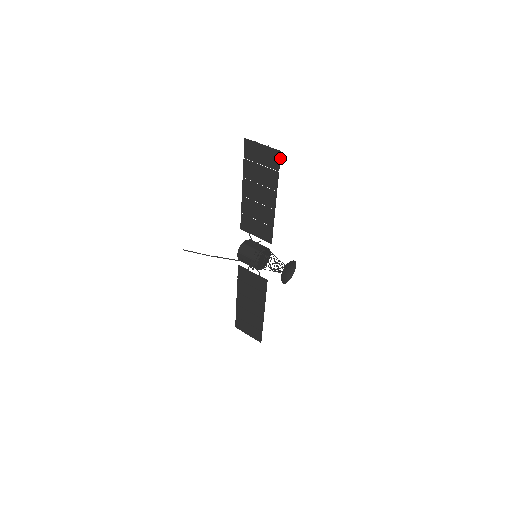
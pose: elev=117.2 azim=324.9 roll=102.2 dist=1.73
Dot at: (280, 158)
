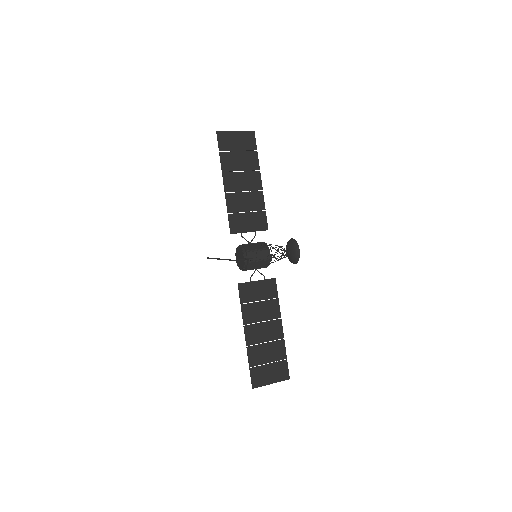
Dot at: (255, 138)
